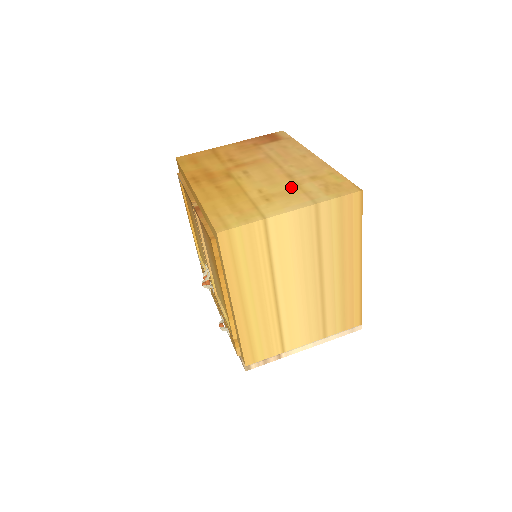
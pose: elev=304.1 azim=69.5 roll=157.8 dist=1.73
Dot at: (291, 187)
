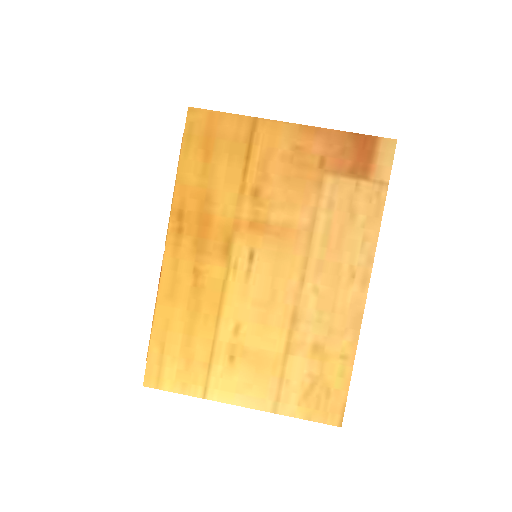
Dot at: (275, 351)
